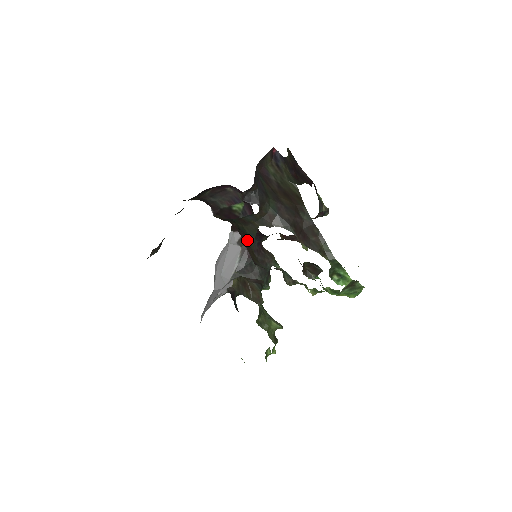
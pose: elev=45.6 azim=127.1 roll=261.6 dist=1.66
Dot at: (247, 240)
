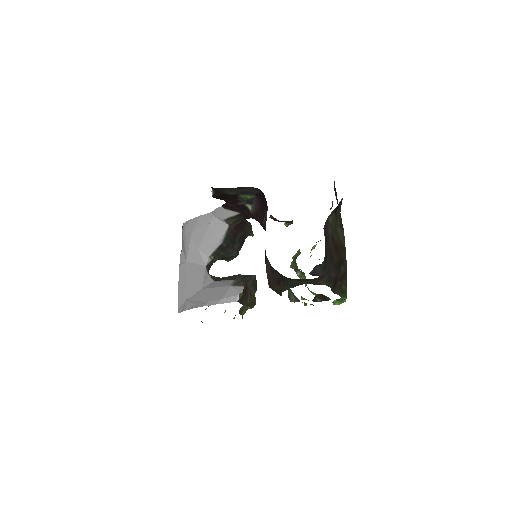
Dot at: (282, 283)
